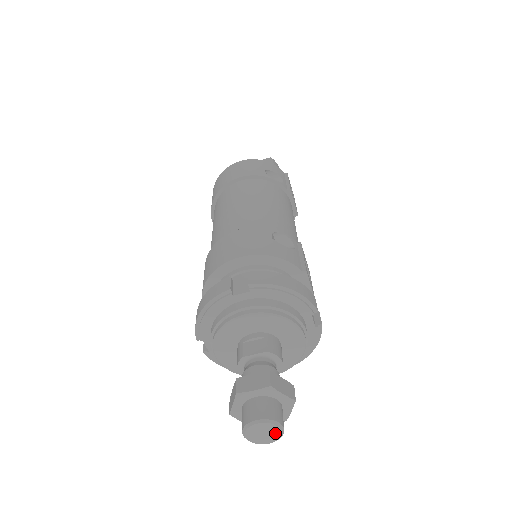
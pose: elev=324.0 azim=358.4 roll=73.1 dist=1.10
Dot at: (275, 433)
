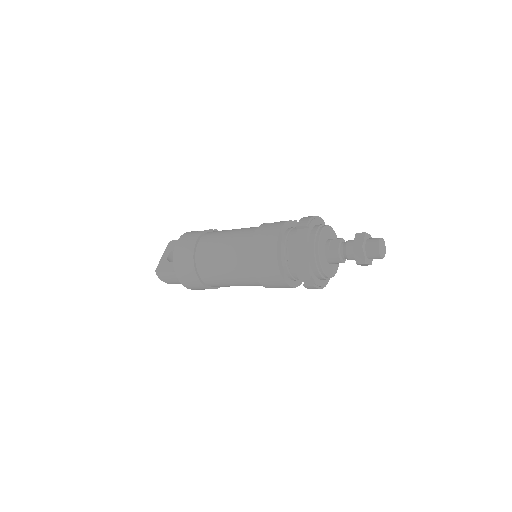
Dot at: (384, 244)
